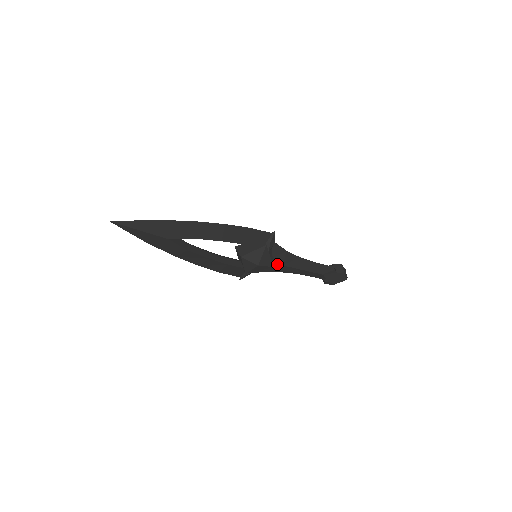
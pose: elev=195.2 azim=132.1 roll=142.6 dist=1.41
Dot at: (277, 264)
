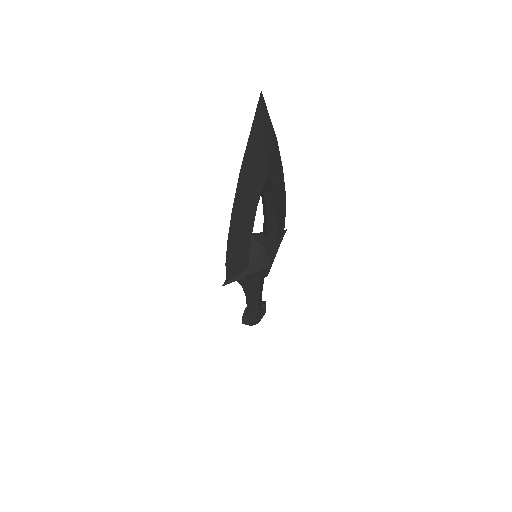
Dot at: occluded
